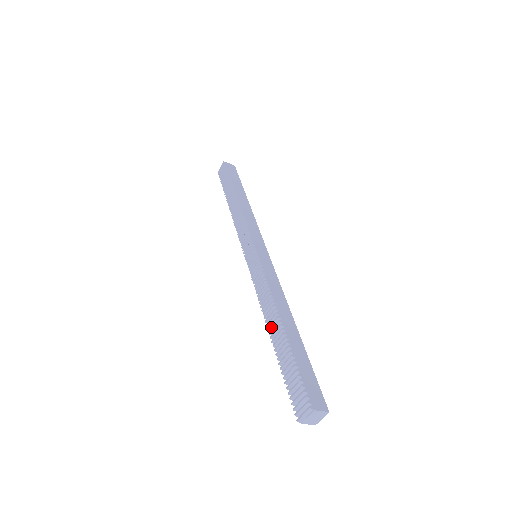
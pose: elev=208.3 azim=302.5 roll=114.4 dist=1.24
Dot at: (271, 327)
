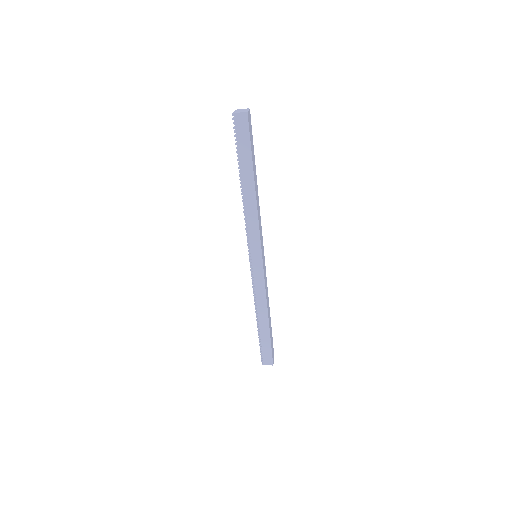
Dot at: occluded
